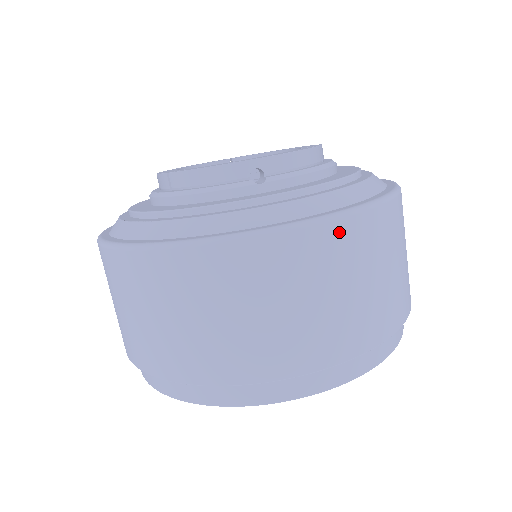
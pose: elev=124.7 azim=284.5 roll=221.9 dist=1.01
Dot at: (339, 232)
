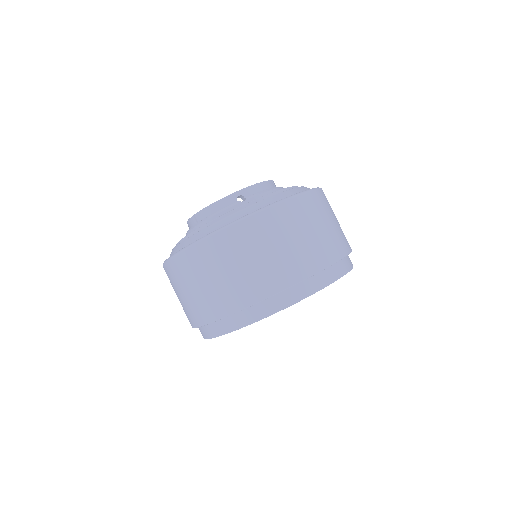
Dot at: (288, 207)
